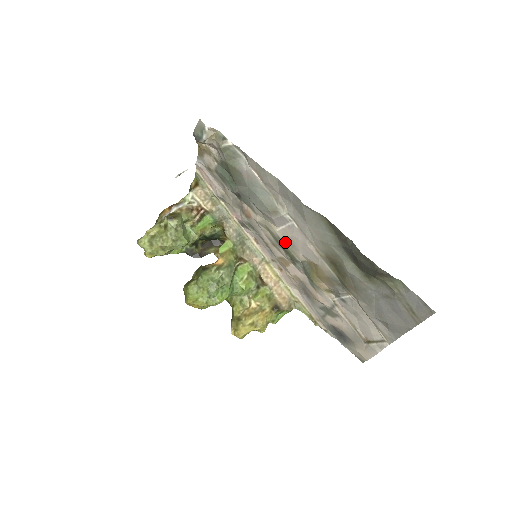
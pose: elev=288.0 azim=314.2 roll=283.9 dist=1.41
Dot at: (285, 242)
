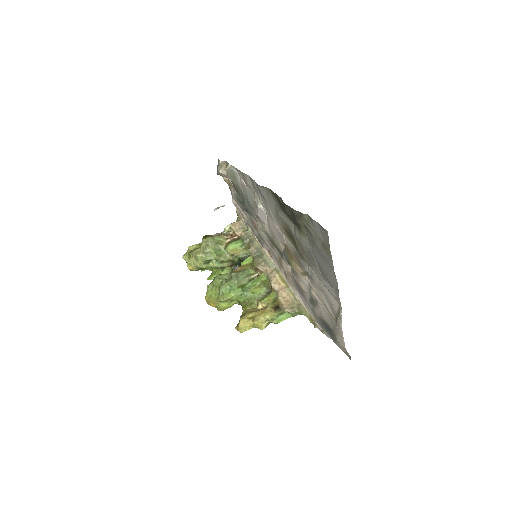
Dot at: (272, 237)
